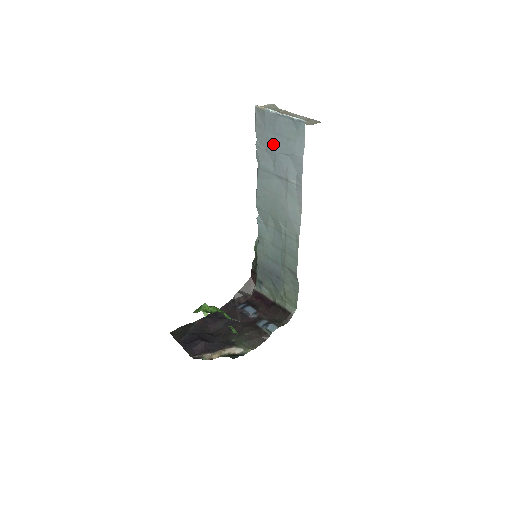
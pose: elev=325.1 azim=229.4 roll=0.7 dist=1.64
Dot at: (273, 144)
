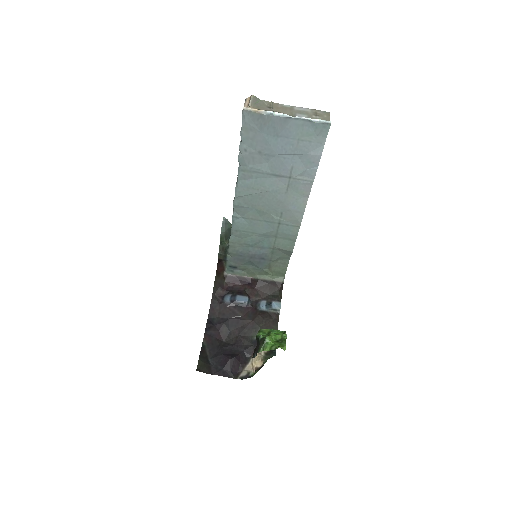
Dot at: (273, 146)
